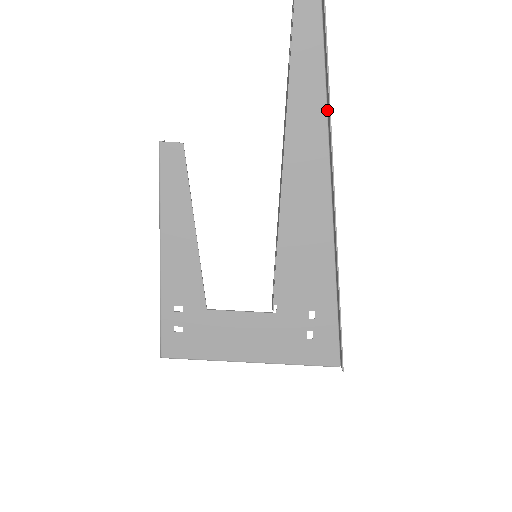
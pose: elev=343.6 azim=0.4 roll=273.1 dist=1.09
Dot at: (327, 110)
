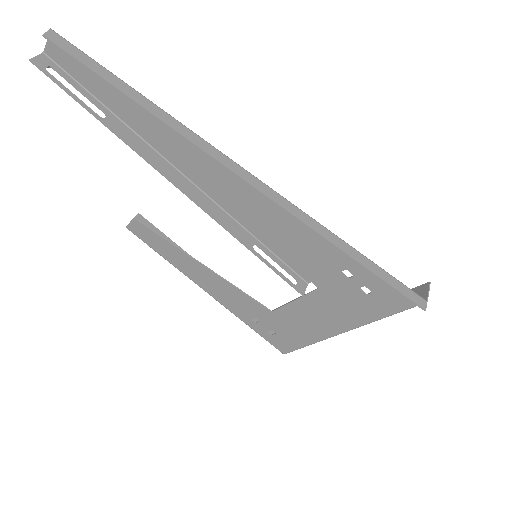
Dot at: (160, 110)
